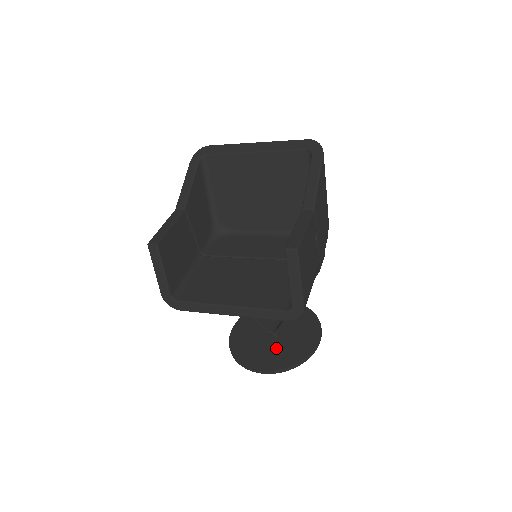
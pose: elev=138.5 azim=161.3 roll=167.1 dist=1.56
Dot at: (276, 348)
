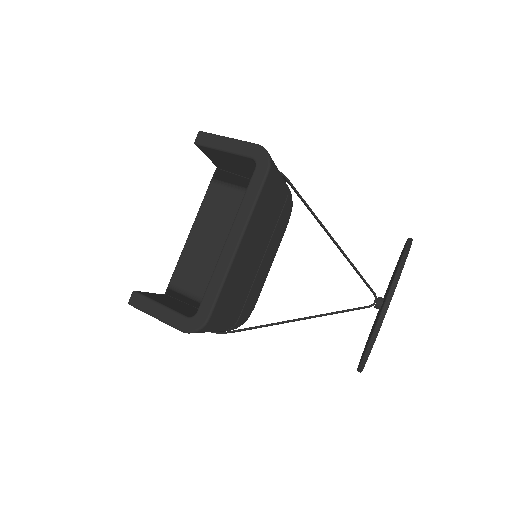
Dot at: occluded
